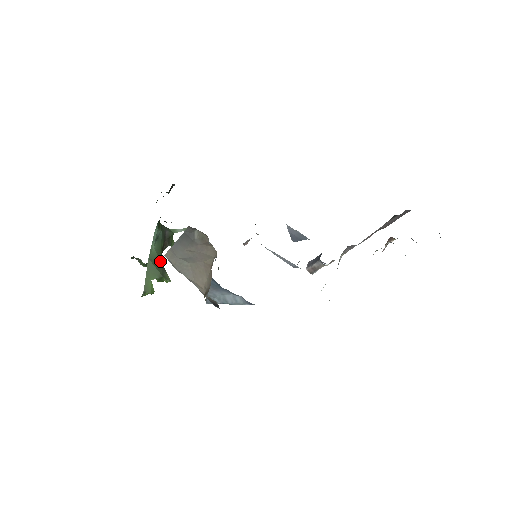
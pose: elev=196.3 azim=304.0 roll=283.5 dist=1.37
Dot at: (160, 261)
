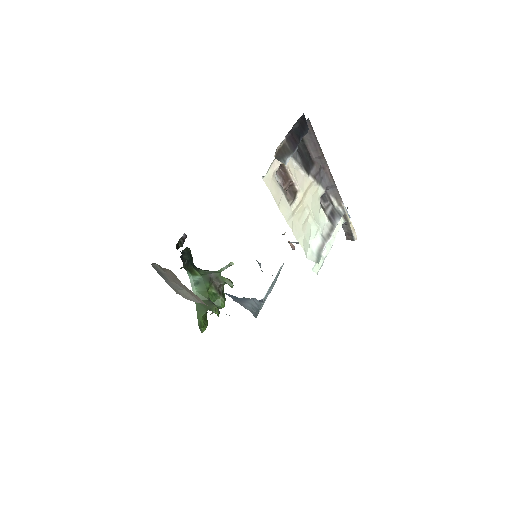
Dot at: (207, 299)
